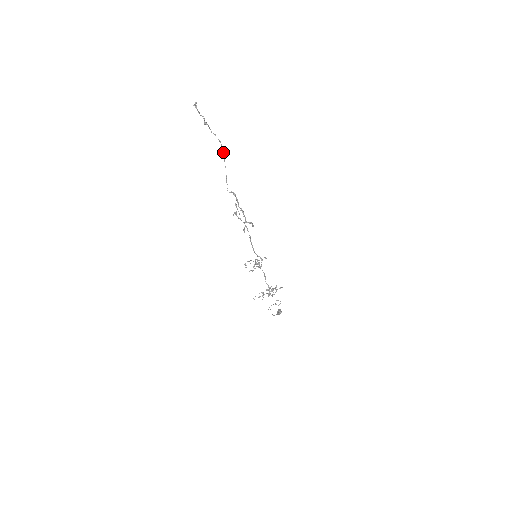
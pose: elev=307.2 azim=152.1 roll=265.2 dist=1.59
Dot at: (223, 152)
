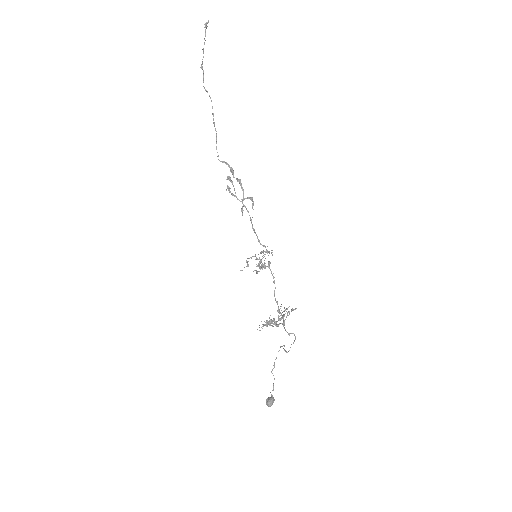
Dot at: (213, 114)
